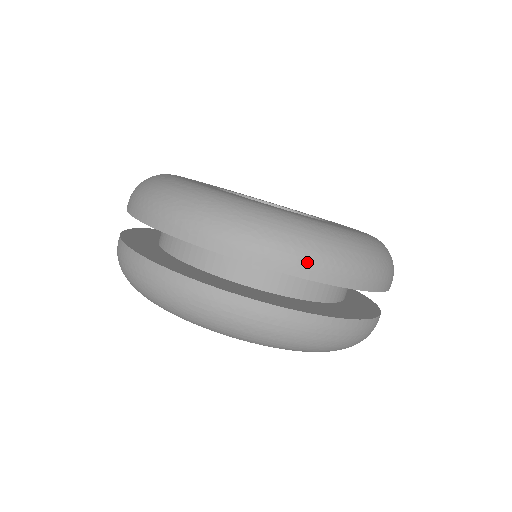
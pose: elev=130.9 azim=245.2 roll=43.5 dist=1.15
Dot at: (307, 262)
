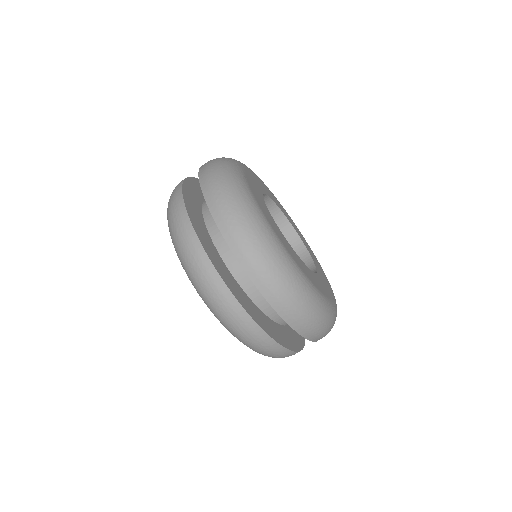
Dot at: (219, 204)
